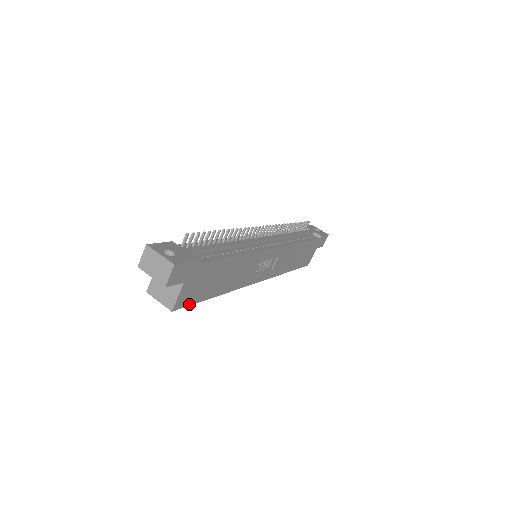
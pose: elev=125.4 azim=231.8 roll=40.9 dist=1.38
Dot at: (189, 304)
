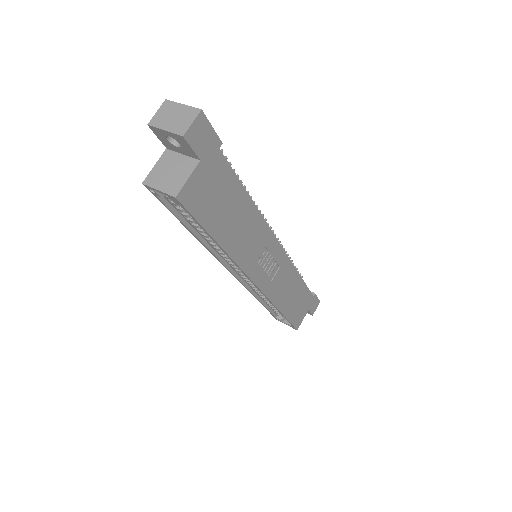
Dot at: (193, 214)
